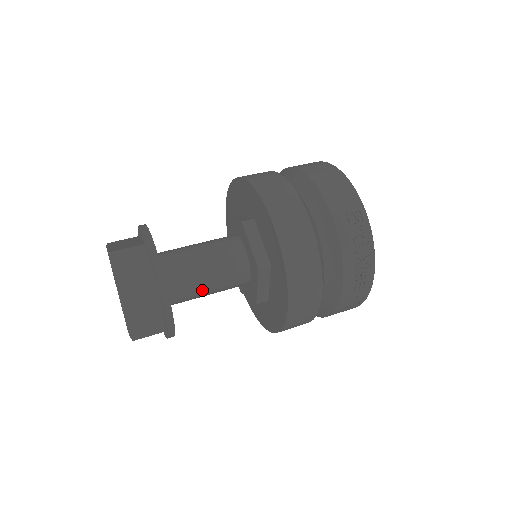
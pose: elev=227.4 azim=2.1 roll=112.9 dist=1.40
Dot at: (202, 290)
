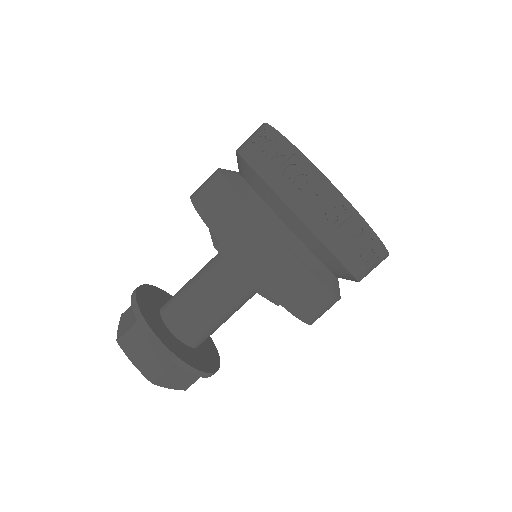
Dot at: (198, 307)
